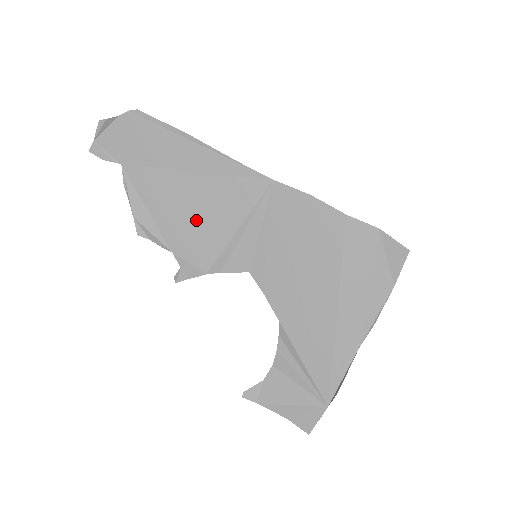
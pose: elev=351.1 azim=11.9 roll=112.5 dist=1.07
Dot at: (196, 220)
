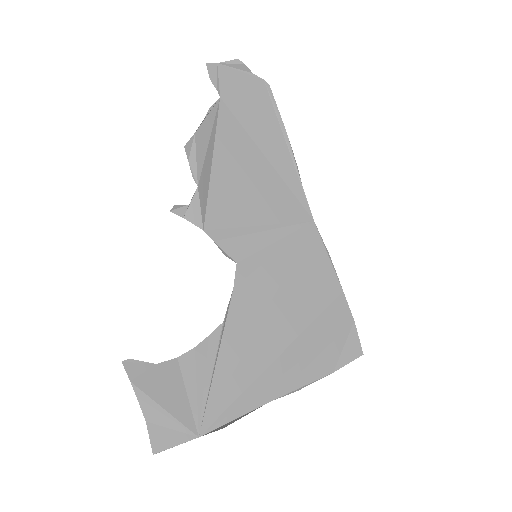
Dot at: (236, 187)
